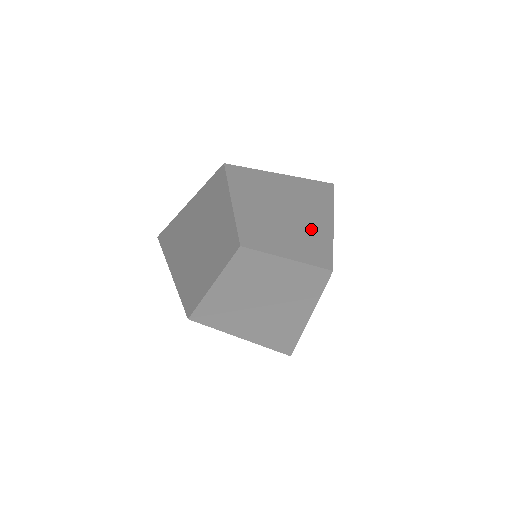
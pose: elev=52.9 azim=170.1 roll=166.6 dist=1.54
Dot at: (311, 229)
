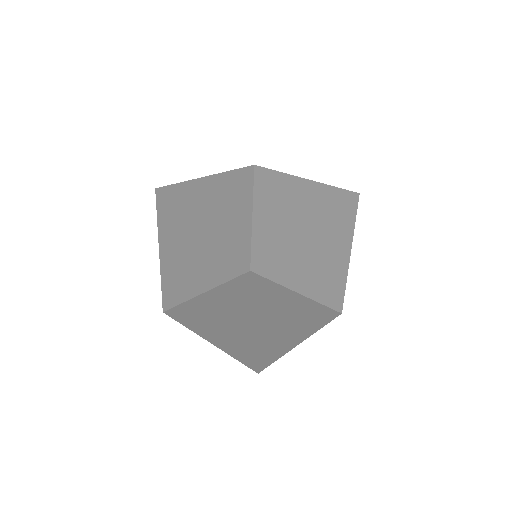
Dot at: occluded
